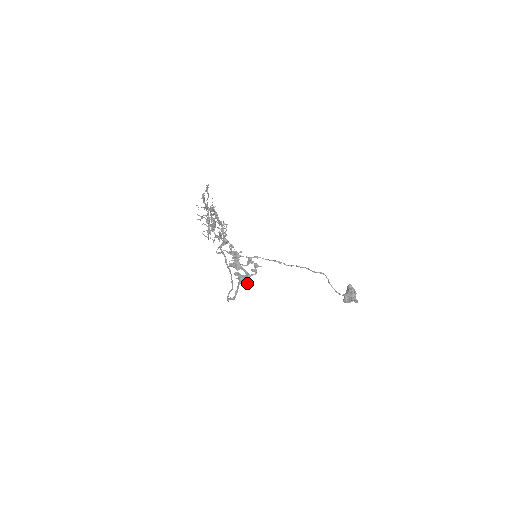
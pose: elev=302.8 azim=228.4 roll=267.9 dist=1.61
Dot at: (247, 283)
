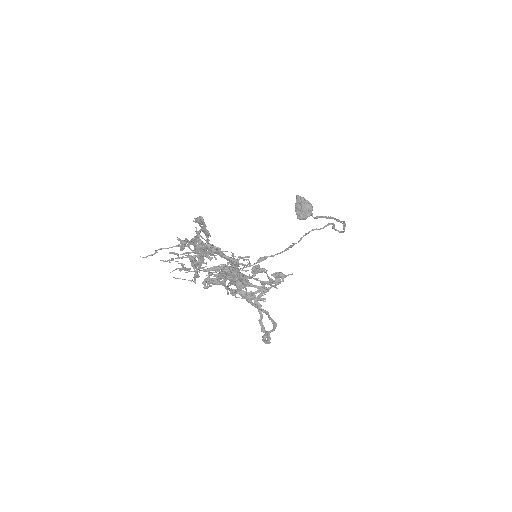
Dot at: (261, 298)
